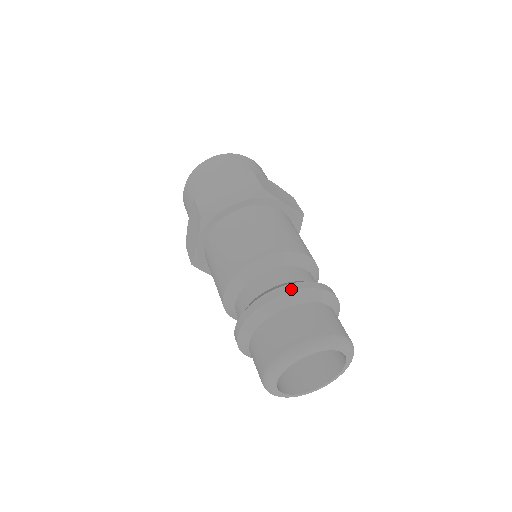
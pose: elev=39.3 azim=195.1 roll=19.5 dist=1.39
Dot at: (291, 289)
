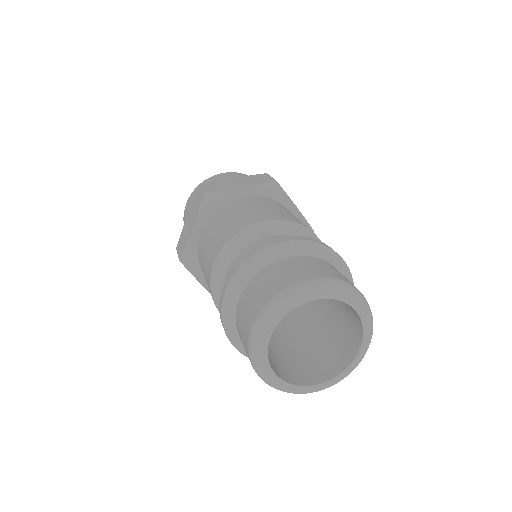
Dot at: (234, 271)
